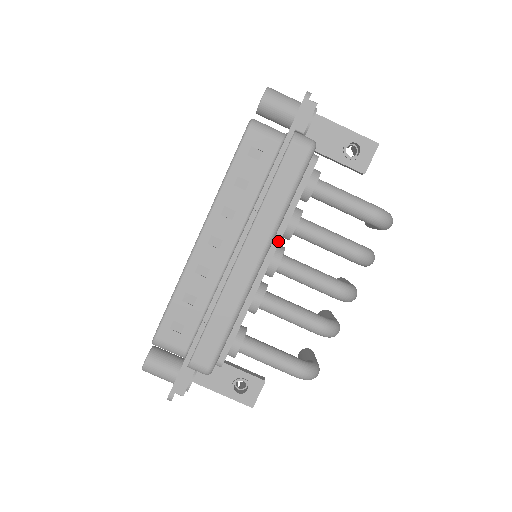
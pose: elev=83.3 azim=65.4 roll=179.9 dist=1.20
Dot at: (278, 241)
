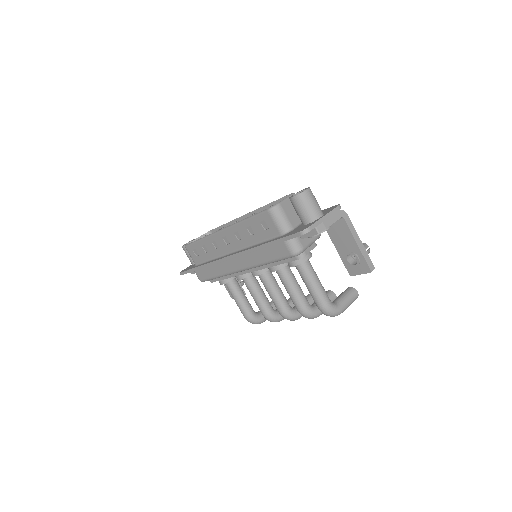
Dot at: (258, 269)
